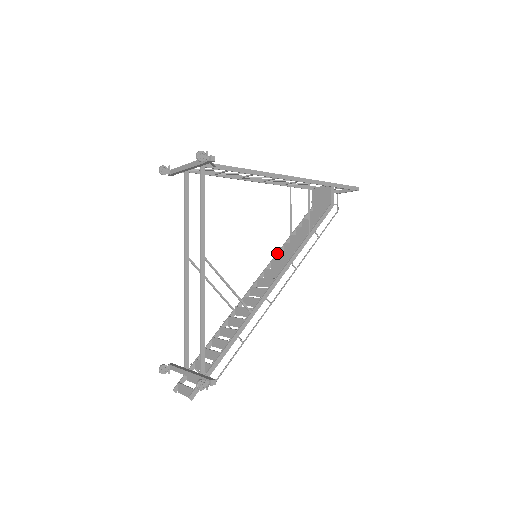
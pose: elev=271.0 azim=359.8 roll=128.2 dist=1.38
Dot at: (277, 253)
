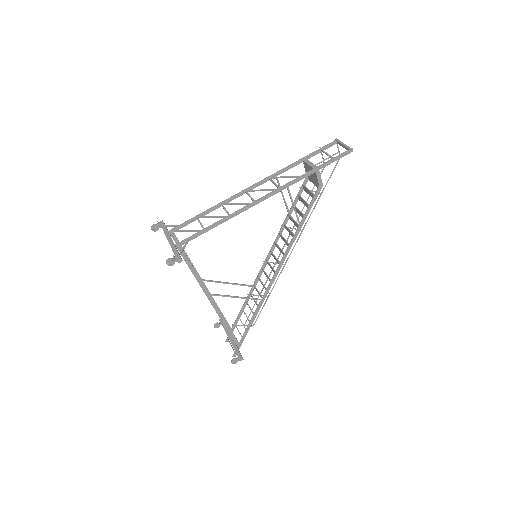
Dot at: (278, 233)
